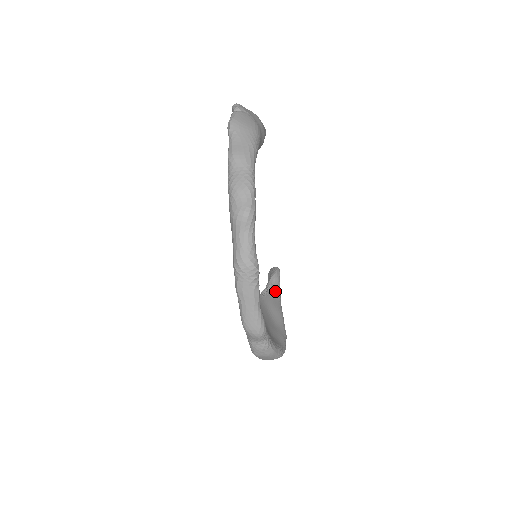
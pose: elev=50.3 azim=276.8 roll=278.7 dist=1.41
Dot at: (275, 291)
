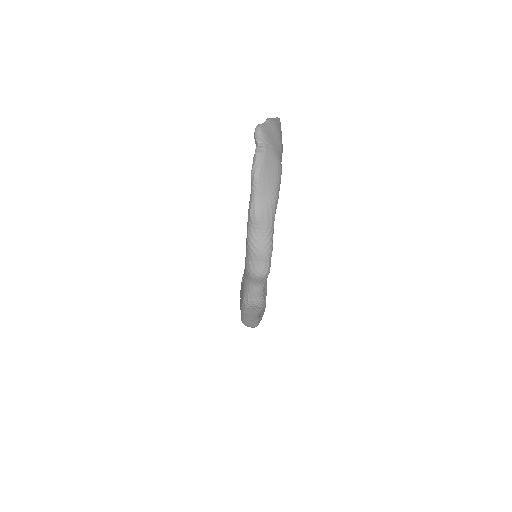
Dot at: occluded
